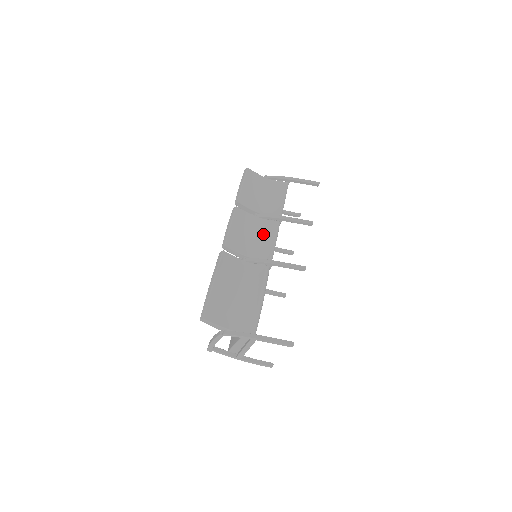
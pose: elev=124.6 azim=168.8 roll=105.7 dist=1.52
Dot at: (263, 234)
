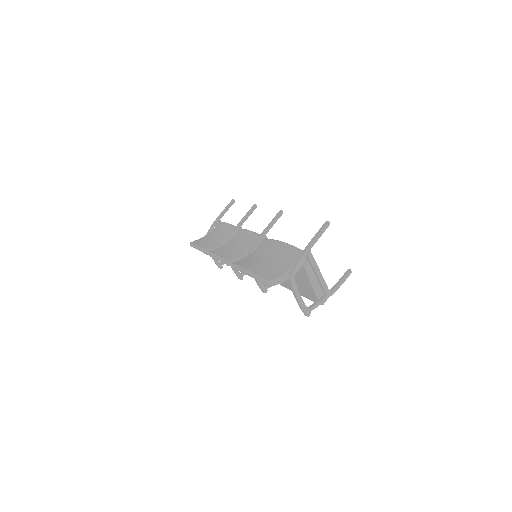
Dot at: (241, 240)
